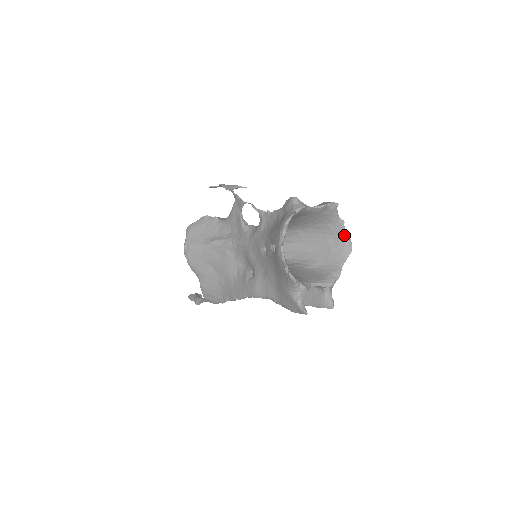
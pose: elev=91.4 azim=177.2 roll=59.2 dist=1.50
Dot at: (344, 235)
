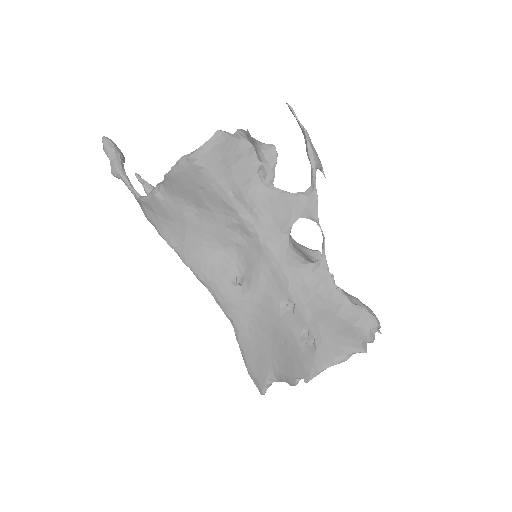
Dot at: occluded
